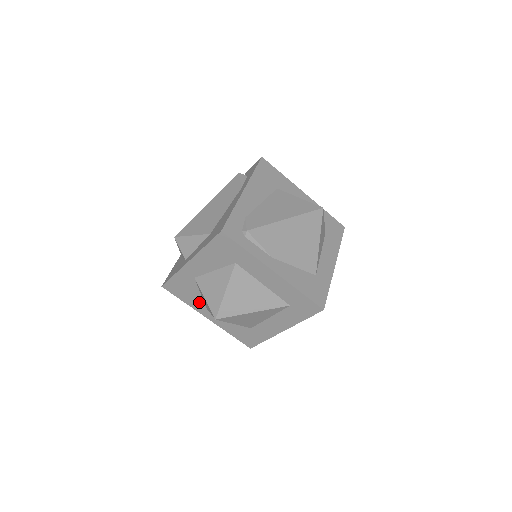
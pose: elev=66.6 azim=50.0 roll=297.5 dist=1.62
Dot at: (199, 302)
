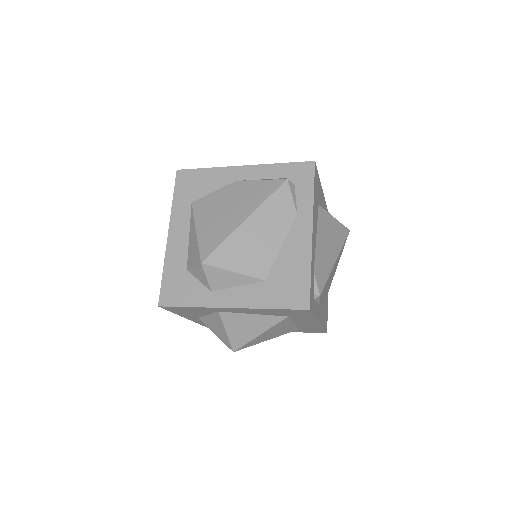
Dot at: (195, 315)
